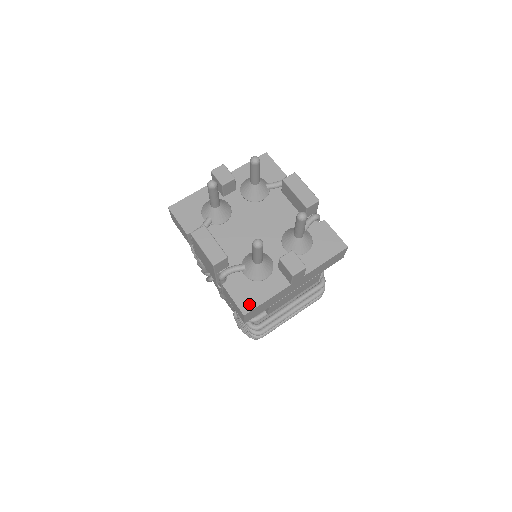
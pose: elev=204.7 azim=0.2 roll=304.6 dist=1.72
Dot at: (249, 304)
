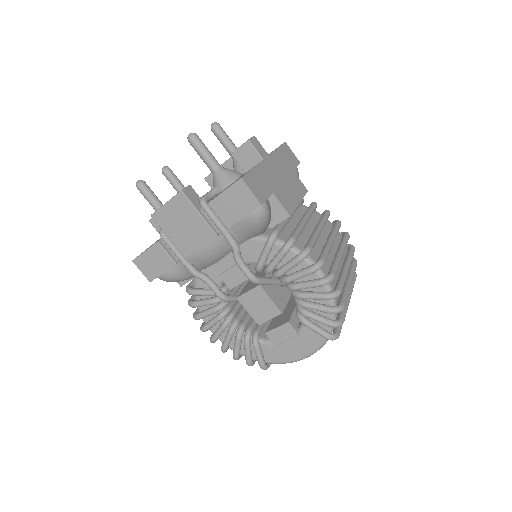
Dot at: occluded
